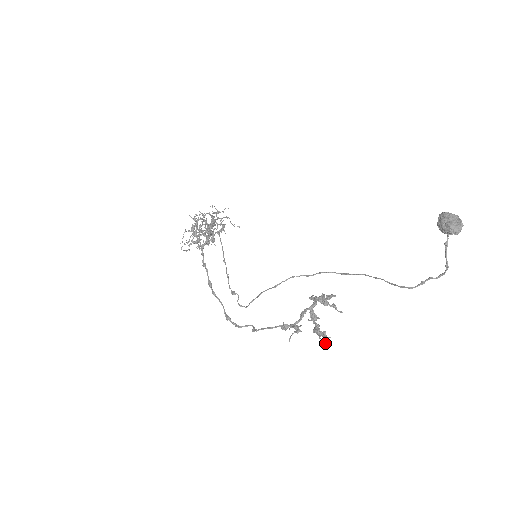
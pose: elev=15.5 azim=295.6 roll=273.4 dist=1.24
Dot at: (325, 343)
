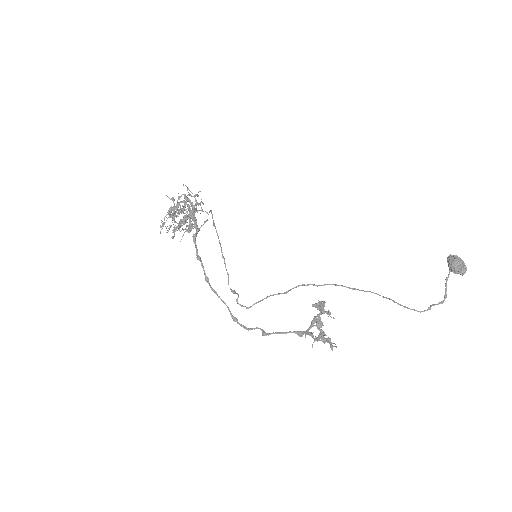
Dot at: (332, 349)
